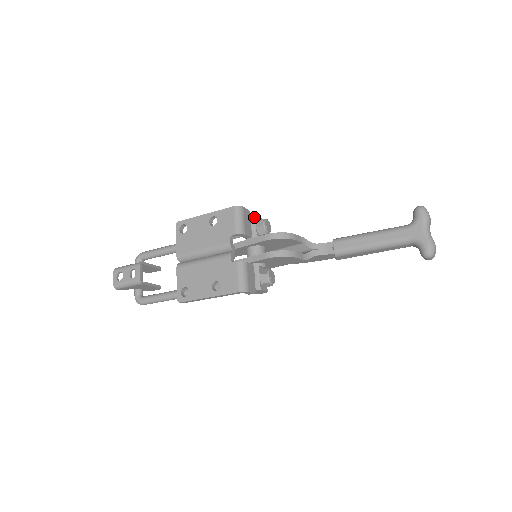
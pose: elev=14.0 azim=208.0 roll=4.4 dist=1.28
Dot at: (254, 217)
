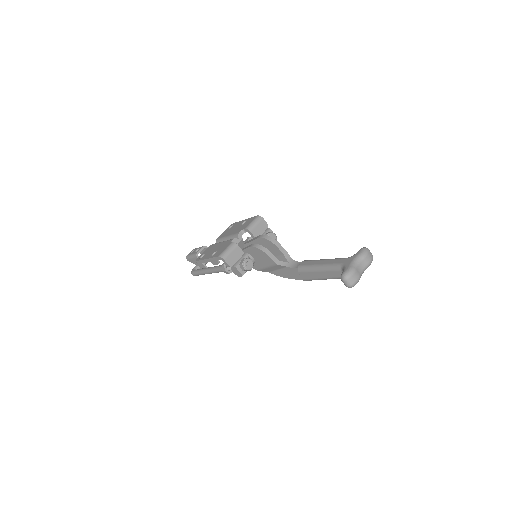
Dot at: (268, 230)
